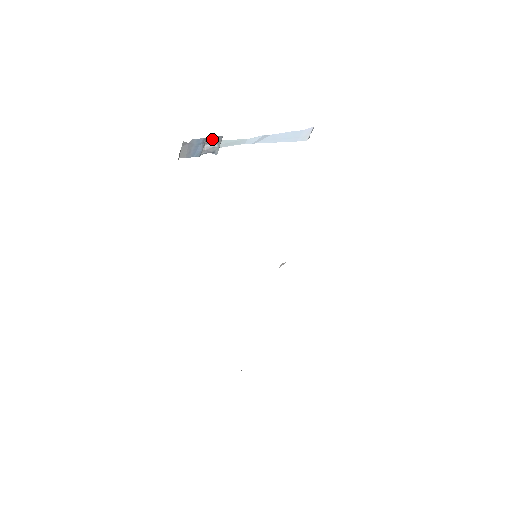
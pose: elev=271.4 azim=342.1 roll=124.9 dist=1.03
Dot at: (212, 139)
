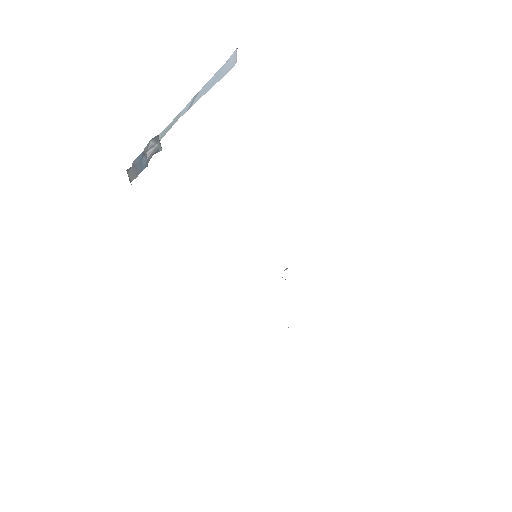
Dot at: (150, 144)
